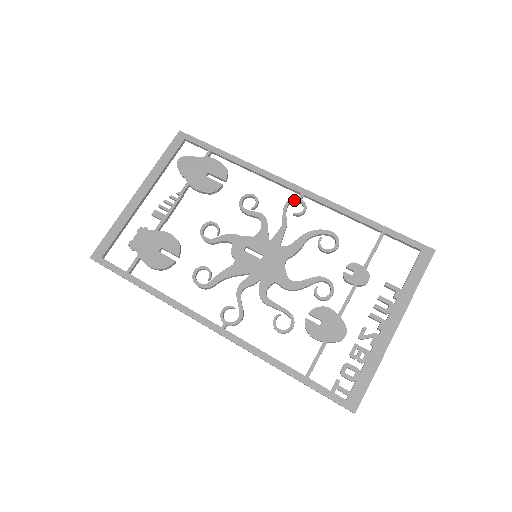
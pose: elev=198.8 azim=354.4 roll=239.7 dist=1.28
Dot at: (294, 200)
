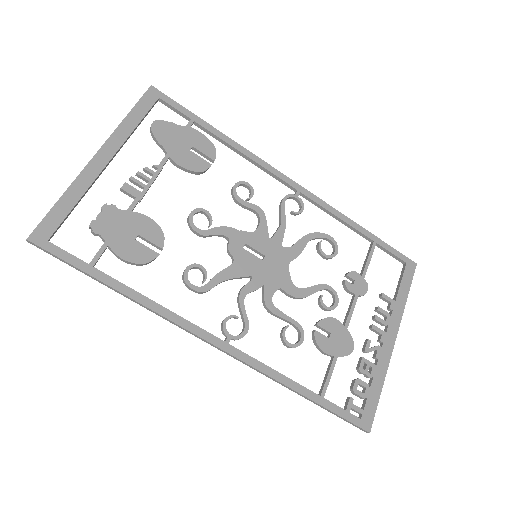
Dot at: (291, 196)
